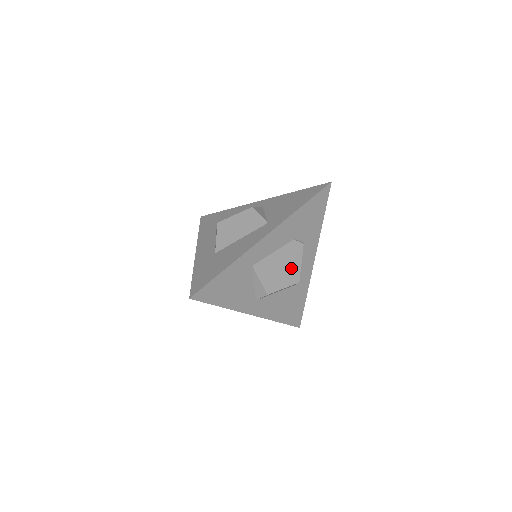
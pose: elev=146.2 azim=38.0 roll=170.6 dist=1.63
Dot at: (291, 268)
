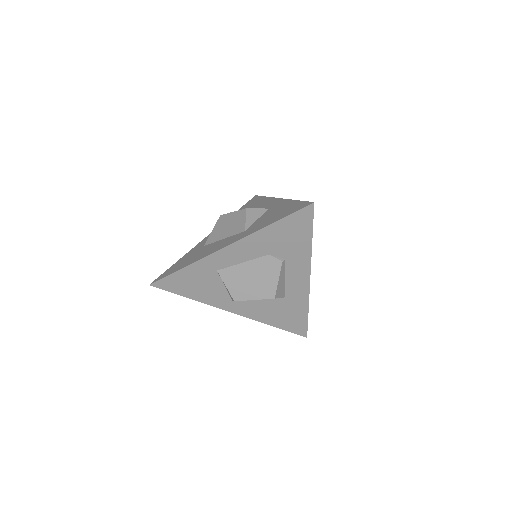
Dot at: (265, 282)
